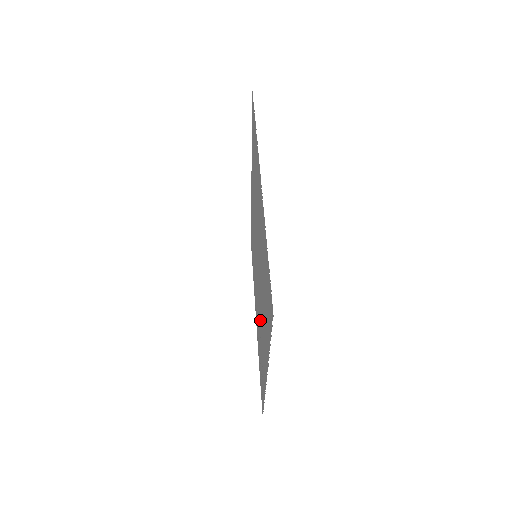
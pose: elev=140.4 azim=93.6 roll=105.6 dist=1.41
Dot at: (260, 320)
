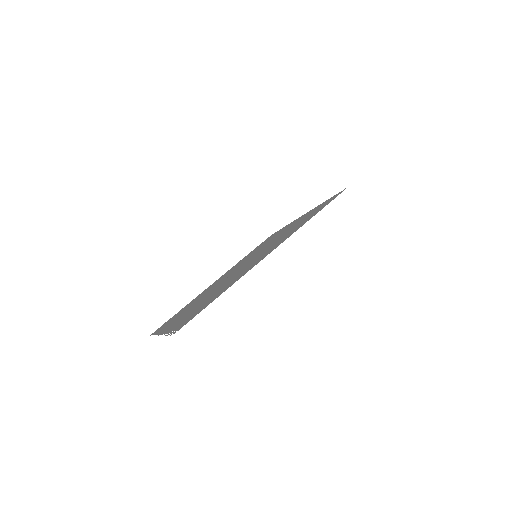
Dot at: occluded
